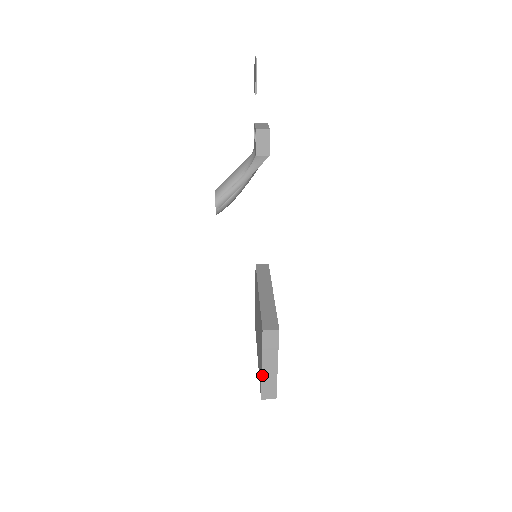
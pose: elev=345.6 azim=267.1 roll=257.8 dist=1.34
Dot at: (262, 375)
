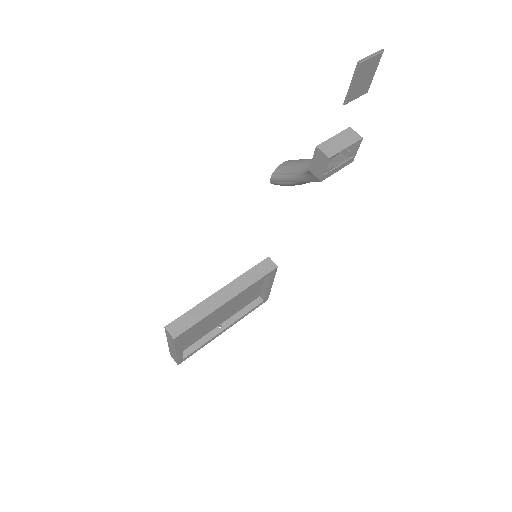
Dot at: (169, 345)
